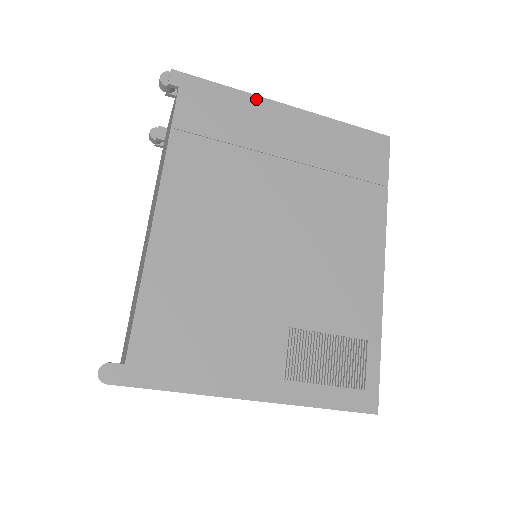
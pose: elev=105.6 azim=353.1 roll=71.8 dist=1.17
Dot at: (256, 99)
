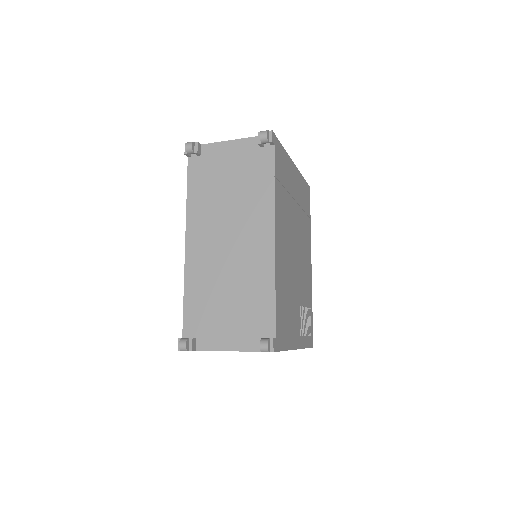
Dot at: (289, 158)
